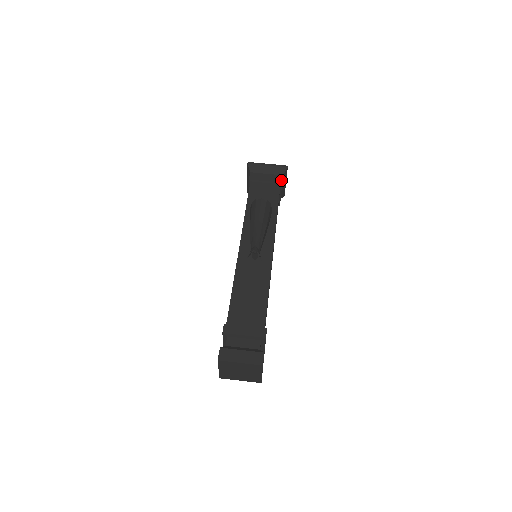
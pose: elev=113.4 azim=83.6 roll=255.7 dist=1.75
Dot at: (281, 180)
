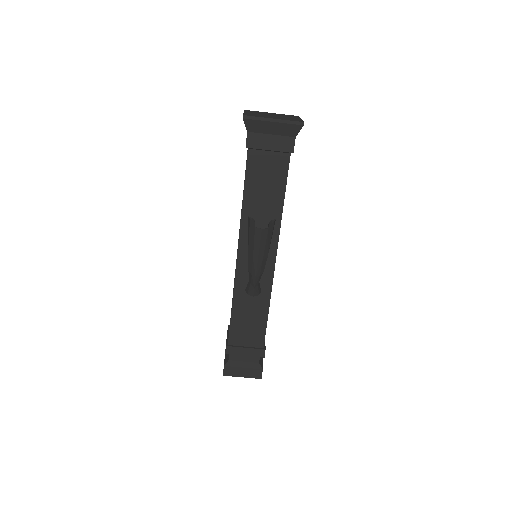
Dot at: (292, 148)
